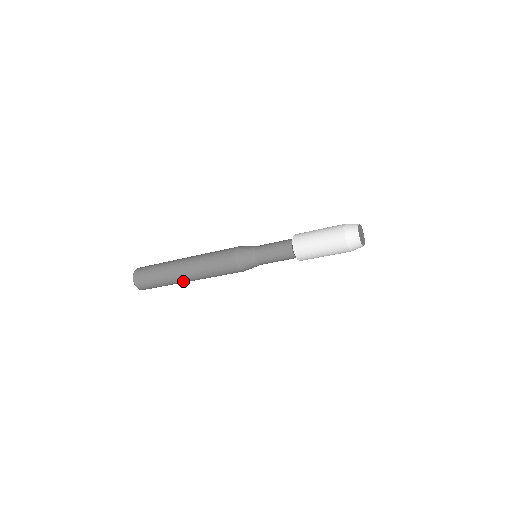
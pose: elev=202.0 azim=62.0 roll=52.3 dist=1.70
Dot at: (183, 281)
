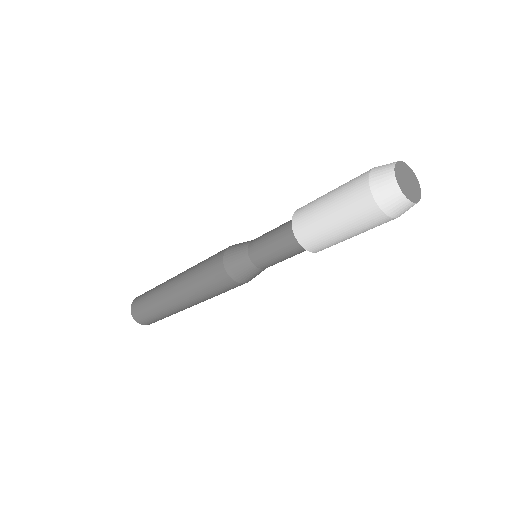
Dot at: occluded
